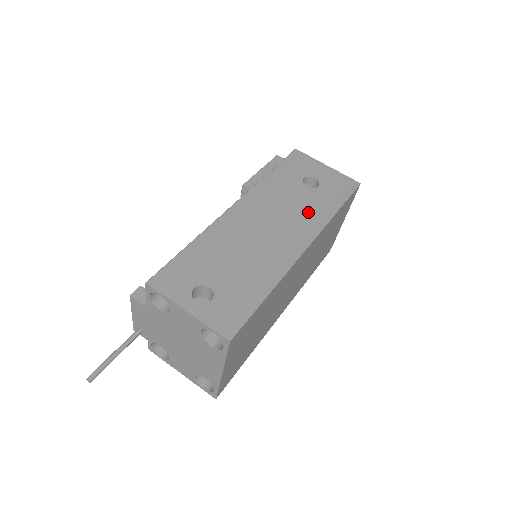
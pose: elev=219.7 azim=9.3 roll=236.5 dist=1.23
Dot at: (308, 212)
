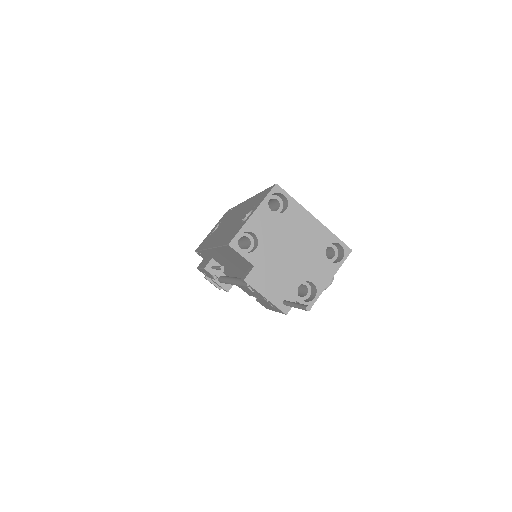
Dot at: occluded
